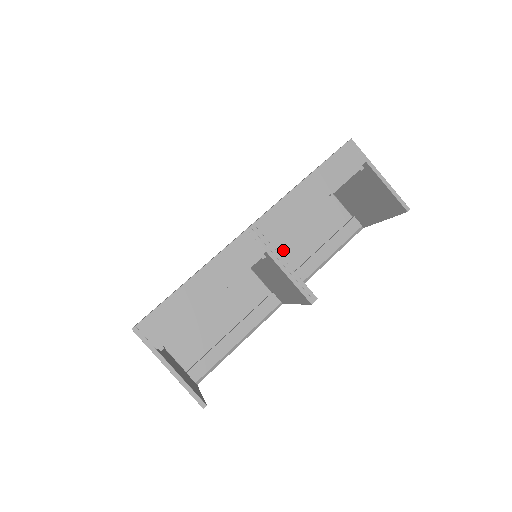
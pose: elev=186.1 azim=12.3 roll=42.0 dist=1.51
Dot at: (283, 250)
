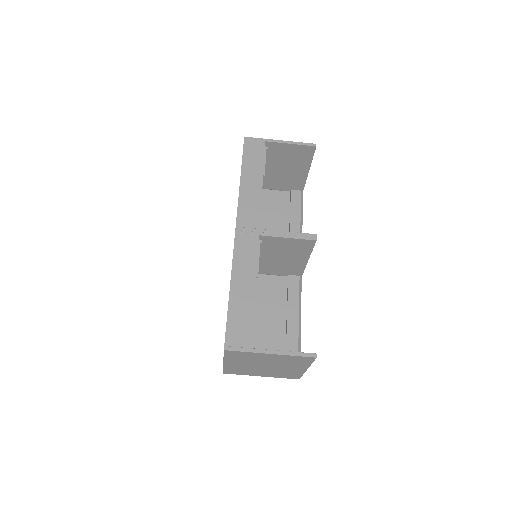
Dot at: occluded
